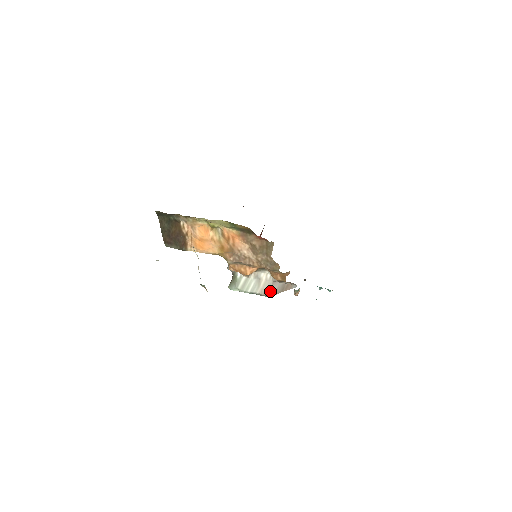
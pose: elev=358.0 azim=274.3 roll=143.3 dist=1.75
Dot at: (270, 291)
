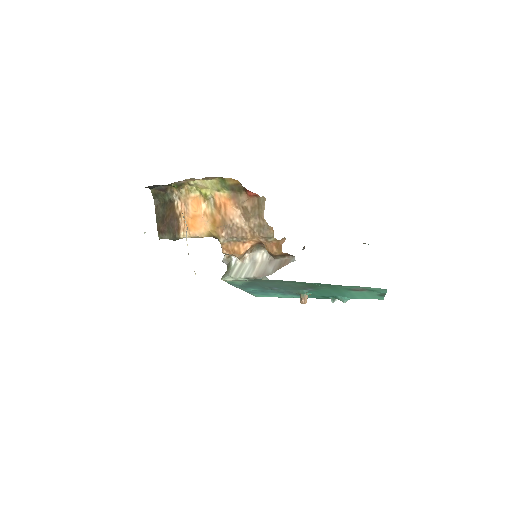
Dot at: (266, 271)
